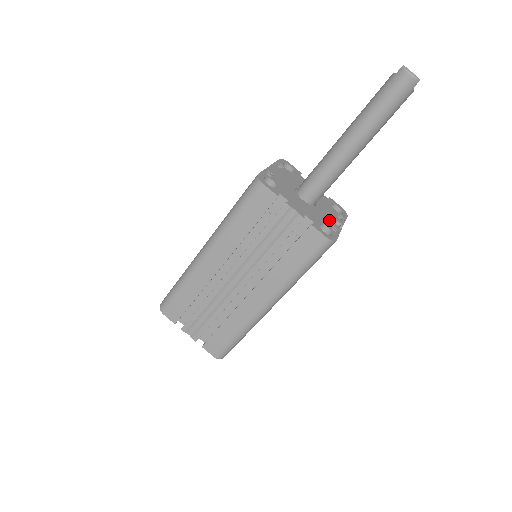
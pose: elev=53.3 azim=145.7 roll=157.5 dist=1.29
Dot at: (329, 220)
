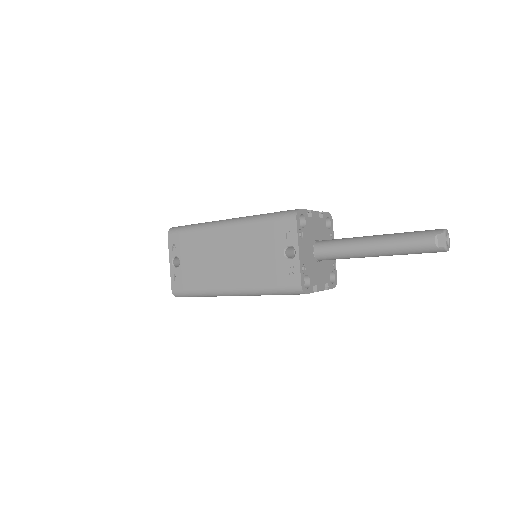
Dot at: occluded
